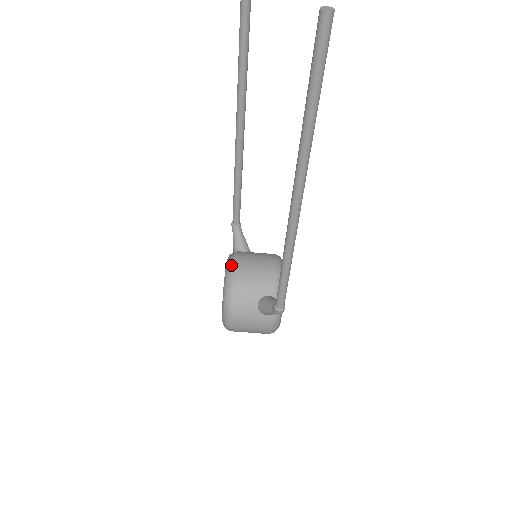
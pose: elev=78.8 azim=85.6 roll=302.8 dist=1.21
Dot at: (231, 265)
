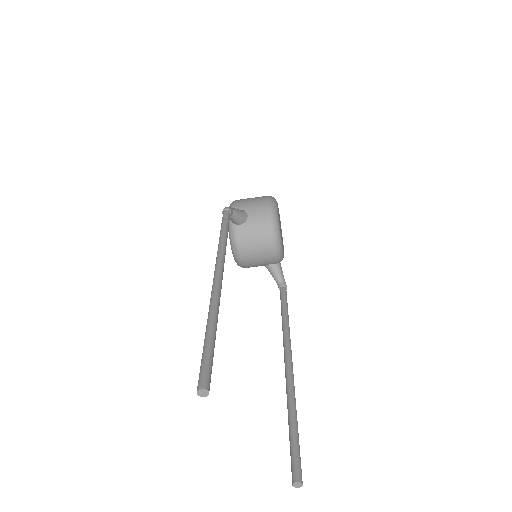
Dot at: (236, 254)
